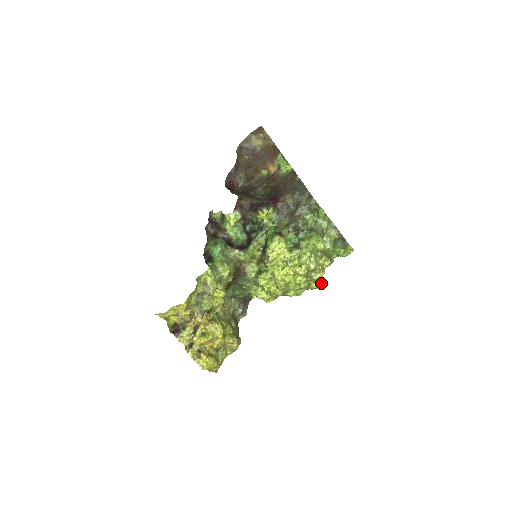
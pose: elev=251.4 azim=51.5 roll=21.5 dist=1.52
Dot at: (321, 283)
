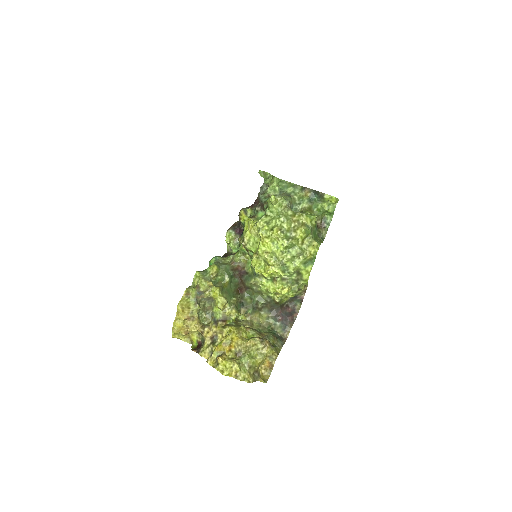
Dot at: (316, 243)
